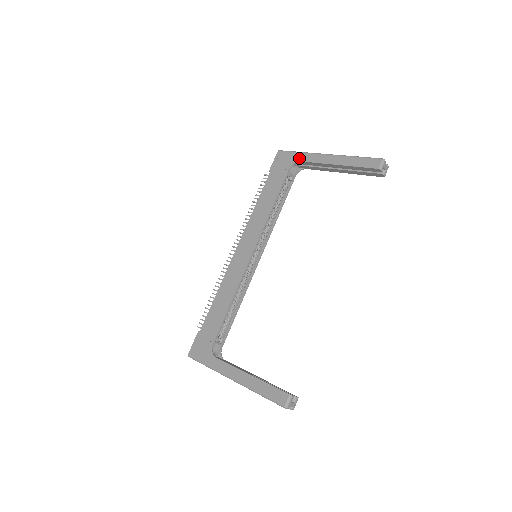
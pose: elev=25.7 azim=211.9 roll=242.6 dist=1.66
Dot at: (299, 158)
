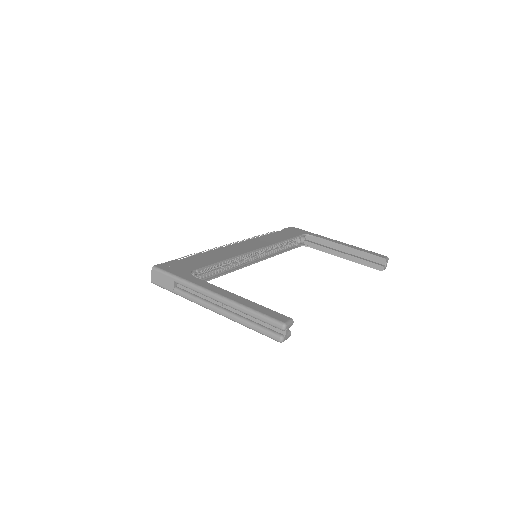
Dot at: (312, 234)
